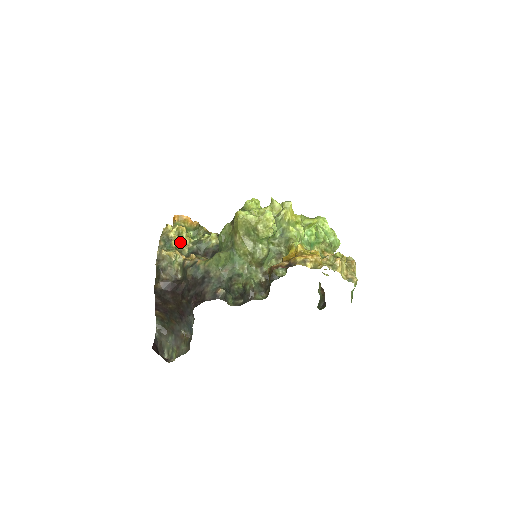
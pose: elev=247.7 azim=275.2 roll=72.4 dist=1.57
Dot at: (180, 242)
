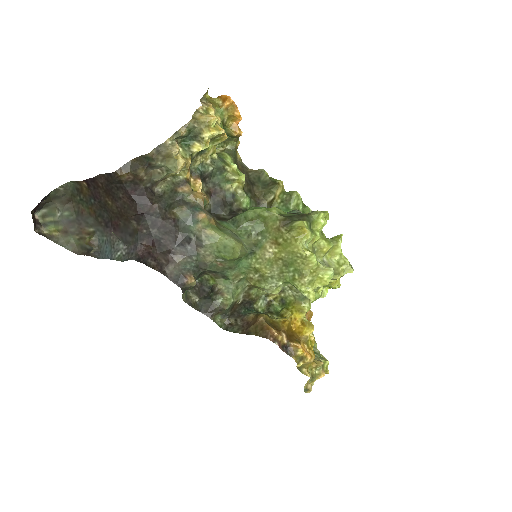
Dot at: occluded
